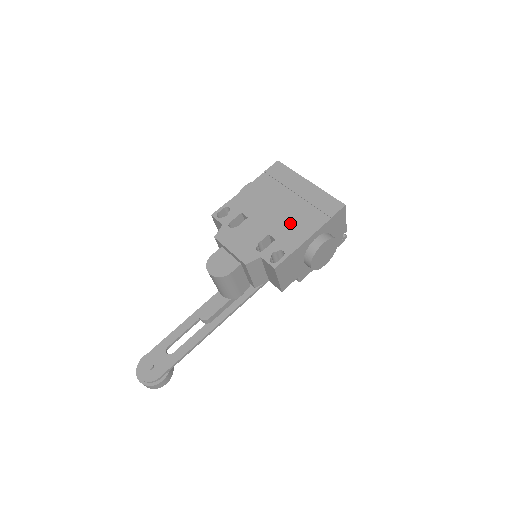
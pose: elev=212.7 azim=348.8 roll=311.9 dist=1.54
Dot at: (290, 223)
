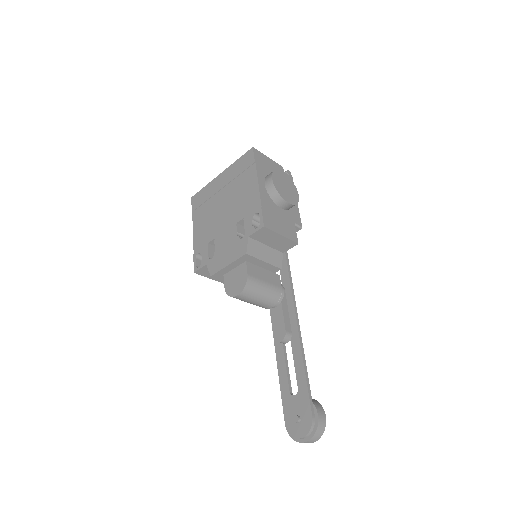
Dot at: (239, 201)
